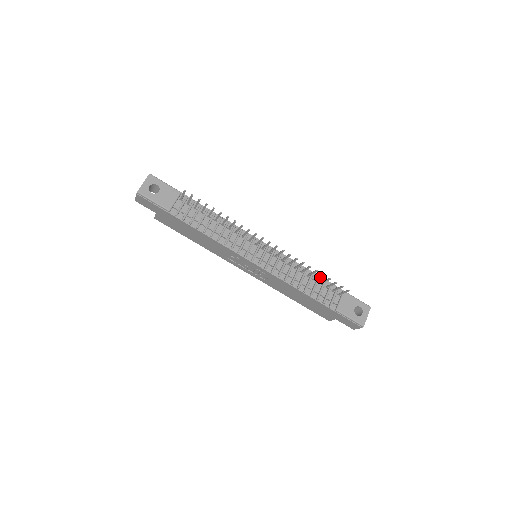
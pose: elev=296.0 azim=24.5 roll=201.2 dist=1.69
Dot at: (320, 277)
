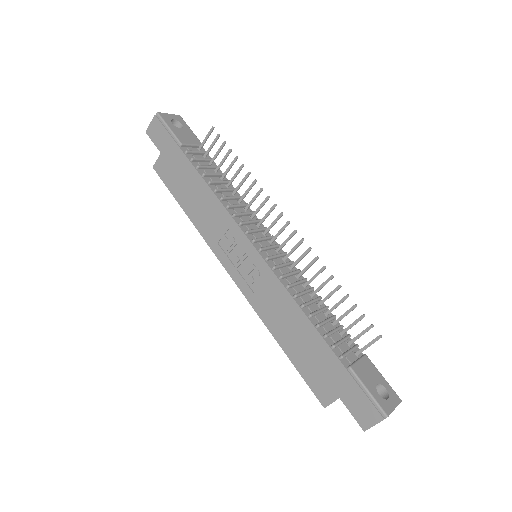
Dot at: (335, 319)
